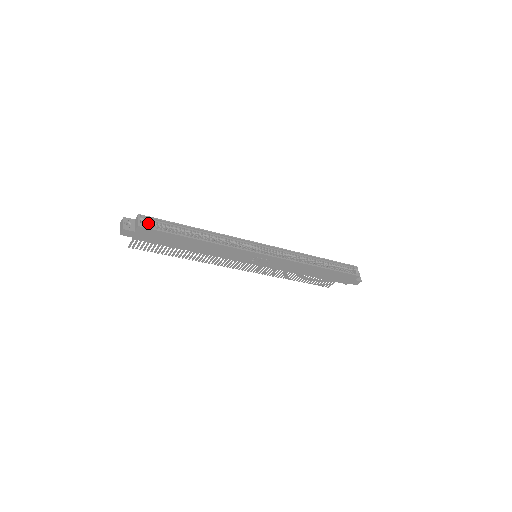
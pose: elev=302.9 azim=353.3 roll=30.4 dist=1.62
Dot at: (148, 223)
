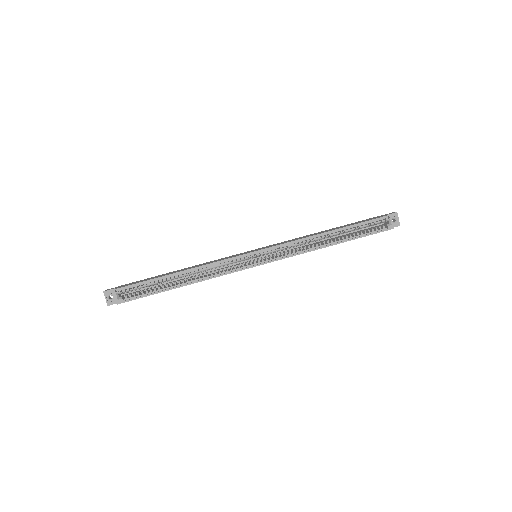
Dot at: (127, 291)
